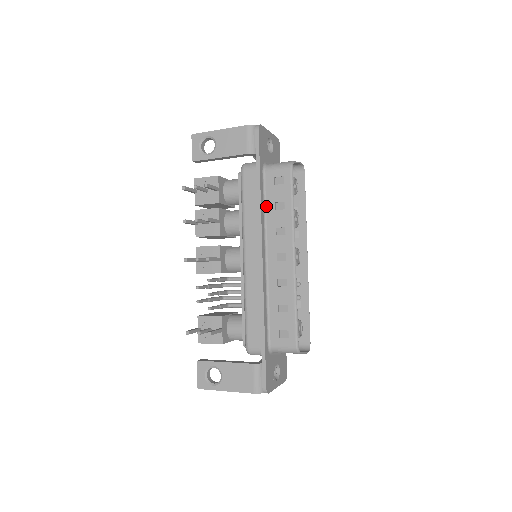
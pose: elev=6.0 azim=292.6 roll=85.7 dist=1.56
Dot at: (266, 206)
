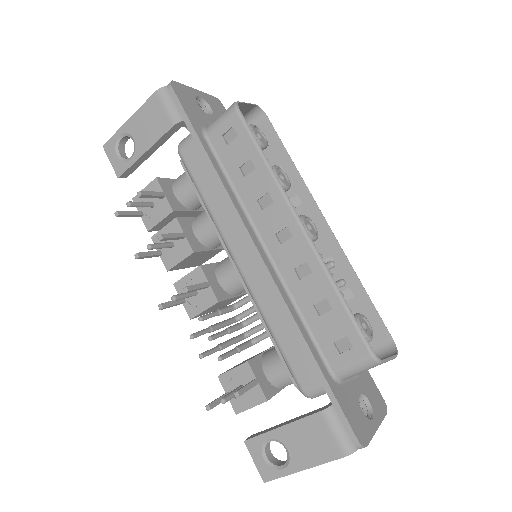
Dot at: (230, 179)
